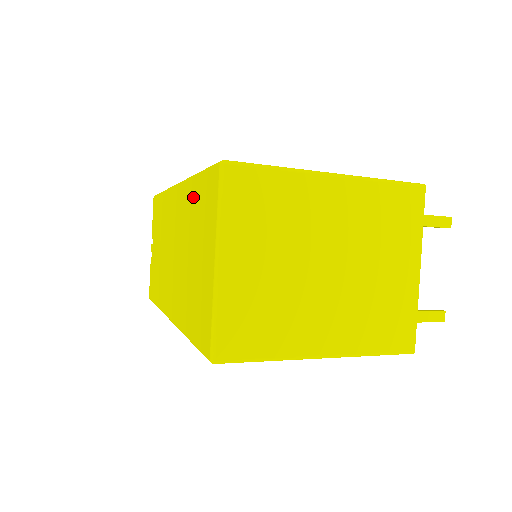
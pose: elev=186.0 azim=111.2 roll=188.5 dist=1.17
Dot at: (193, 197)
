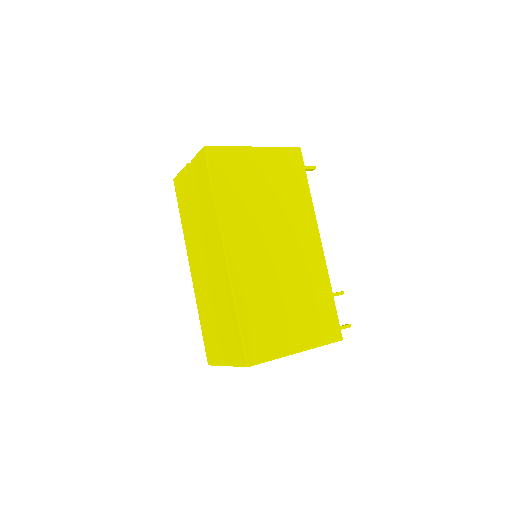
Dot at: (230, 313)
